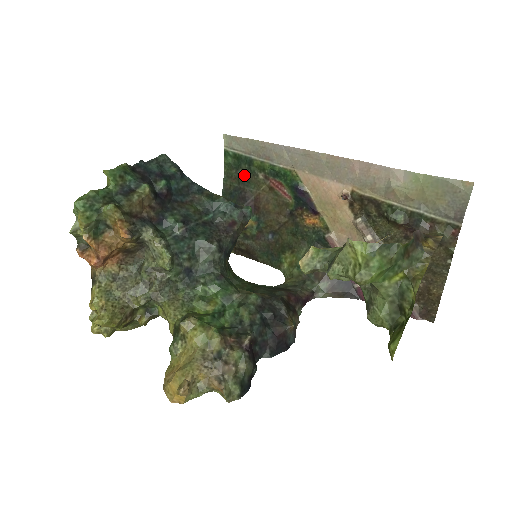
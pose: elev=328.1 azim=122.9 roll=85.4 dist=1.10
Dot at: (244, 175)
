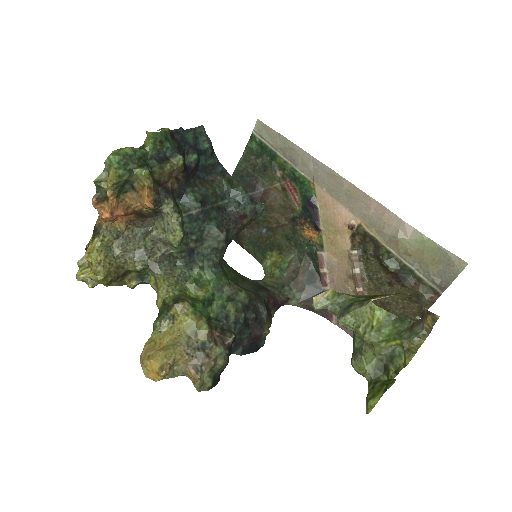
Dot at: (262, 165)
